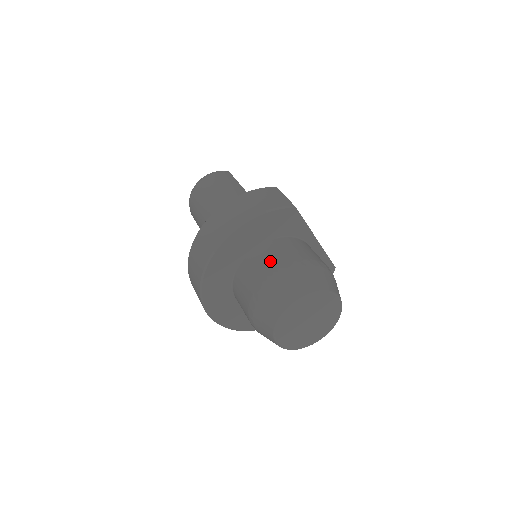
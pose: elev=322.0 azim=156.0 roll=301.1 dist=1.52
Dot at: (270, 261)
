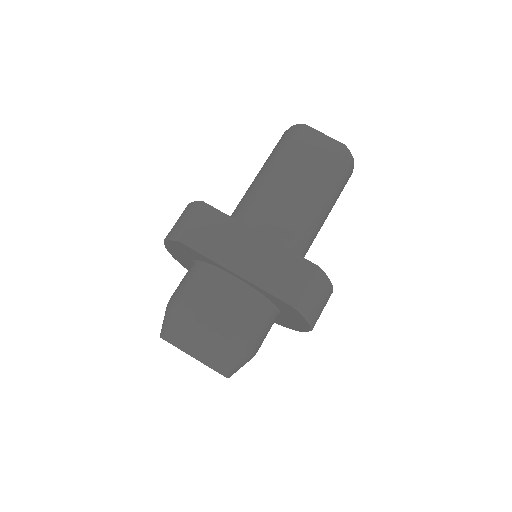
Dot at: occluded
